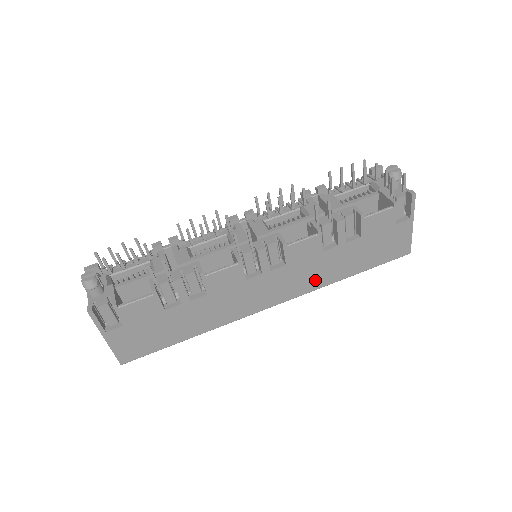
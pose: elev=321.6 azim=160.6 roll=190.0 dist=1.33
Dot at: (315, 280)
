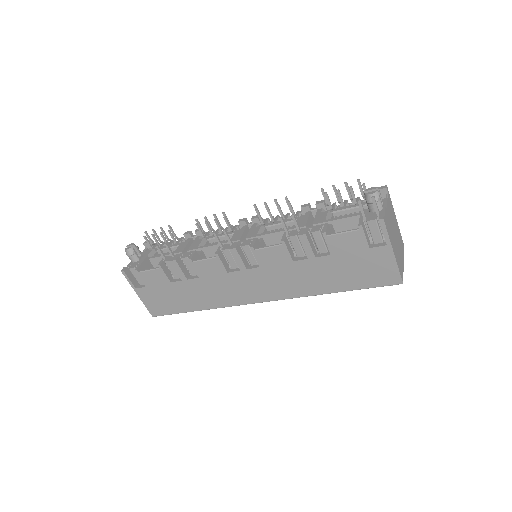
Dot at: (295, 288)
